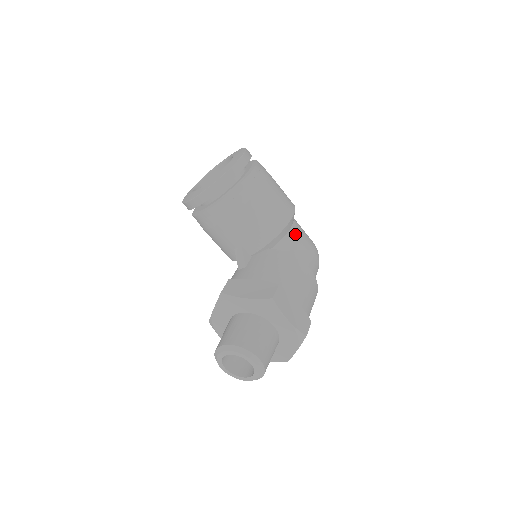
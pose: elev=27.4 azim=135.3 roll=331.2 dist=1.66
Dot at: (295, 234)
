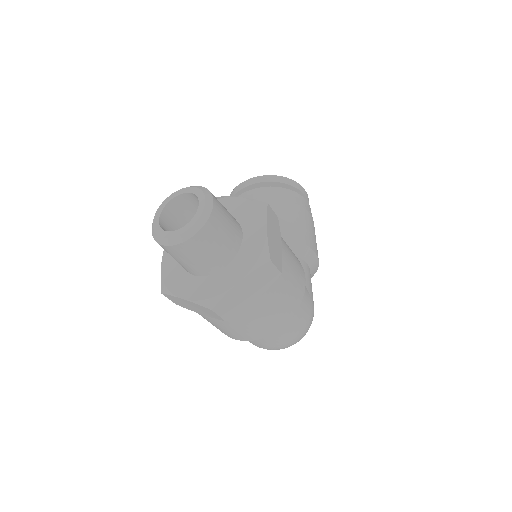
Dot at: (306, 270)
